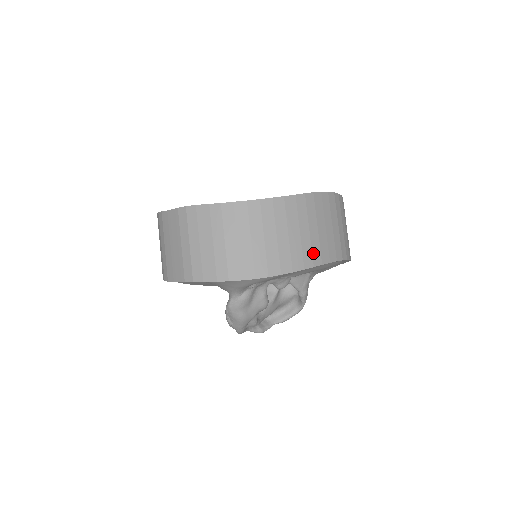
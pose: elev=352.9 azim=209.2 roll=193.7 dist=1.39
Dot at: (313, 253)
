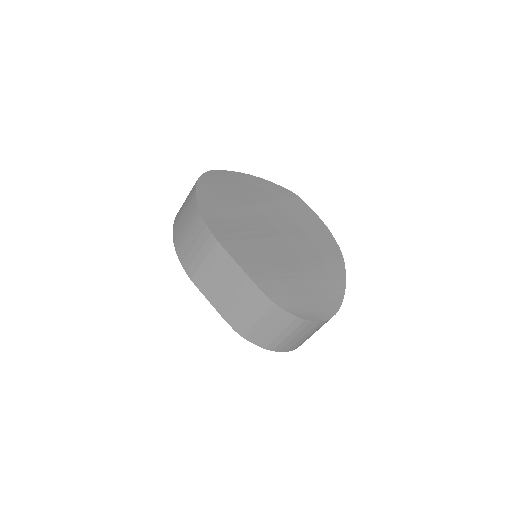
Dot at: occluded
